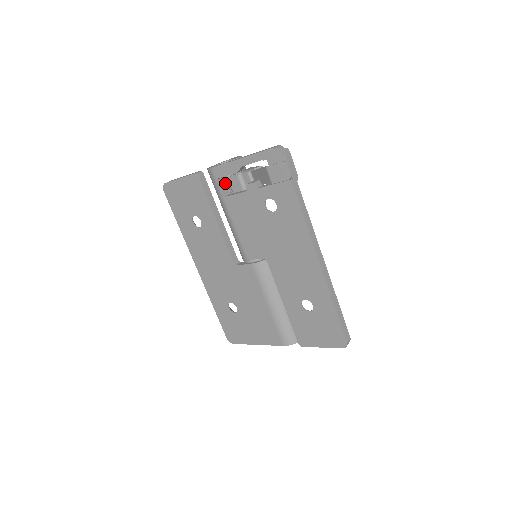
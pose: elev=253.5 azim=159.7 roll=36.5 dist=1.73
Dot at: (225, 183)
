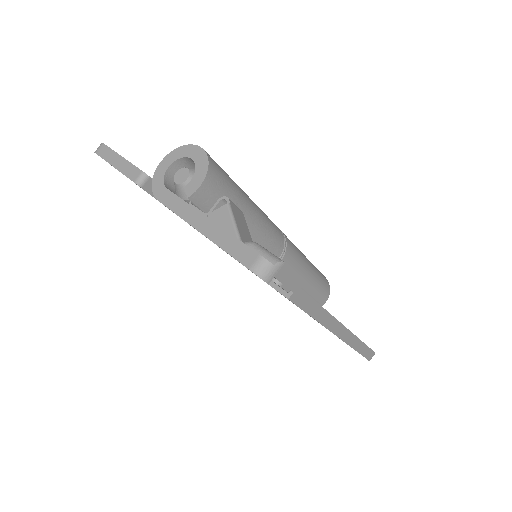
Dot at: occluded
